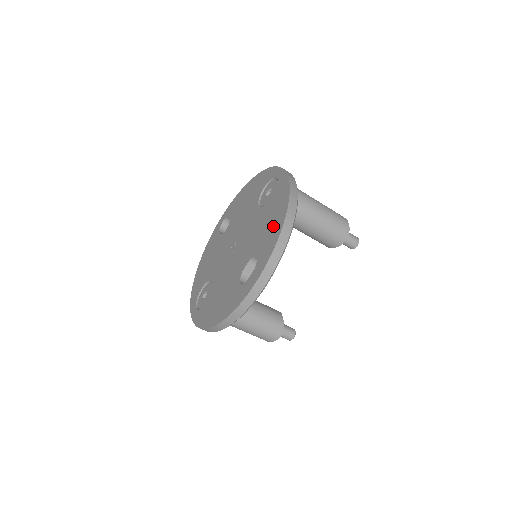
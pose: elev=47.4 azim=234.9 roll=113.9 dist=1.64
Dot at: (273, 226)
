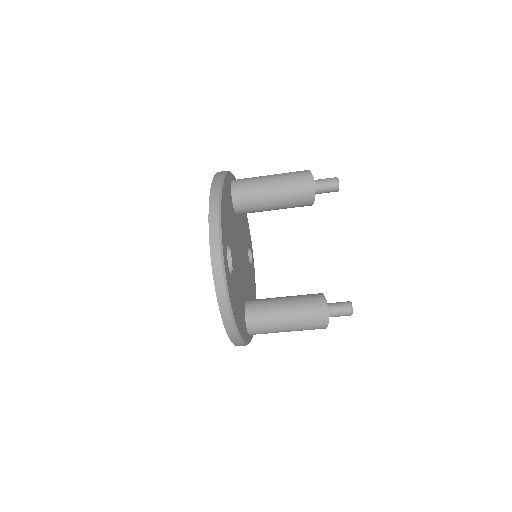
Dot at: occluded
